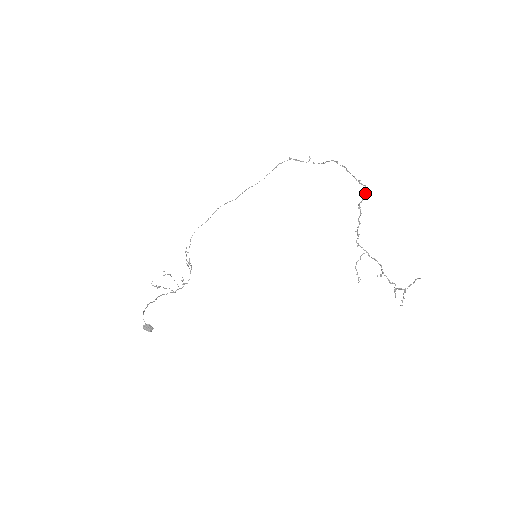
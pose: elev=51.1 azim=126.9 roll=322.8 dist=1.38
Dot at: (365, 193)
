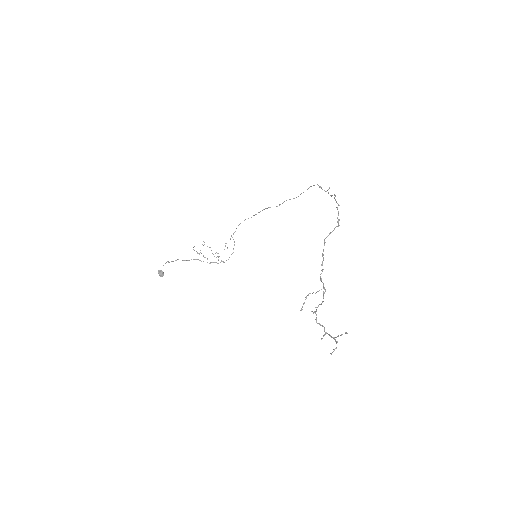
Dot at: (332, 231)
